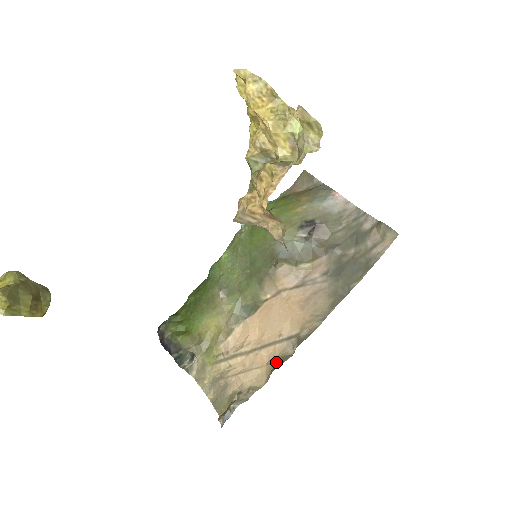
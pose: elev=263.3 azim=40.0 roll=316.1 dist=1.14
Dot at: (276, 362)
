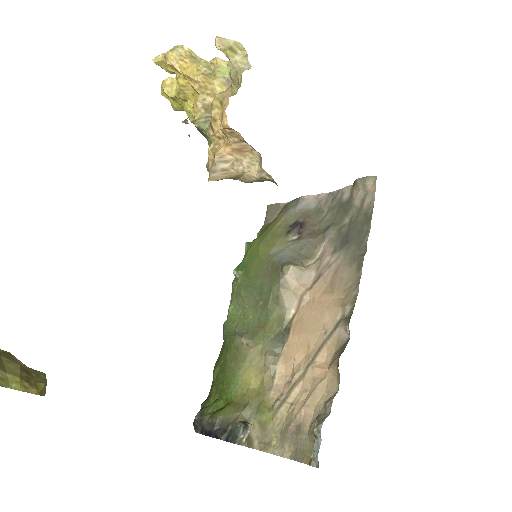
Dot at: (337, 356)
